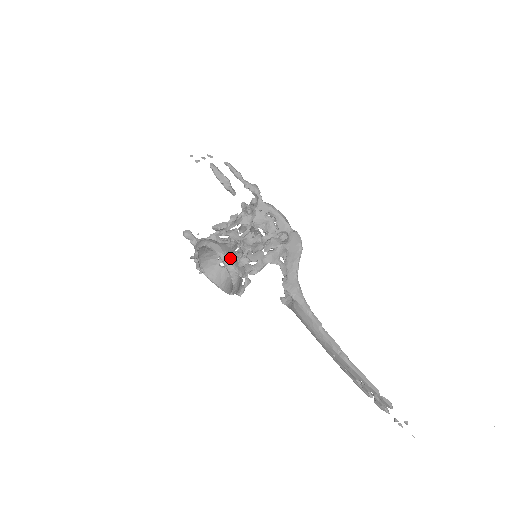
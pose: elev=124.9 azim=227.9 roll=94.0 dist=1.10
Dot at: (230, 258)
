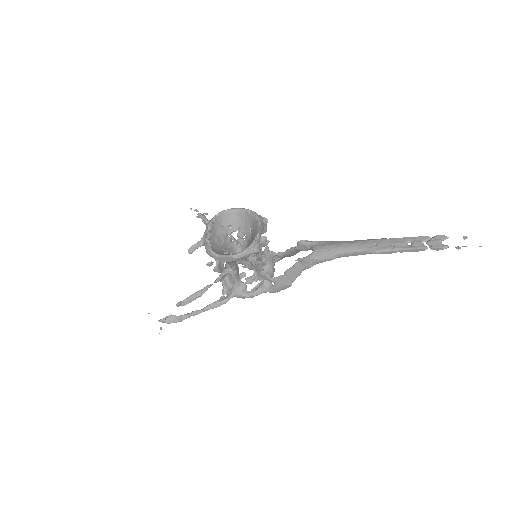
Dot at: occluded
